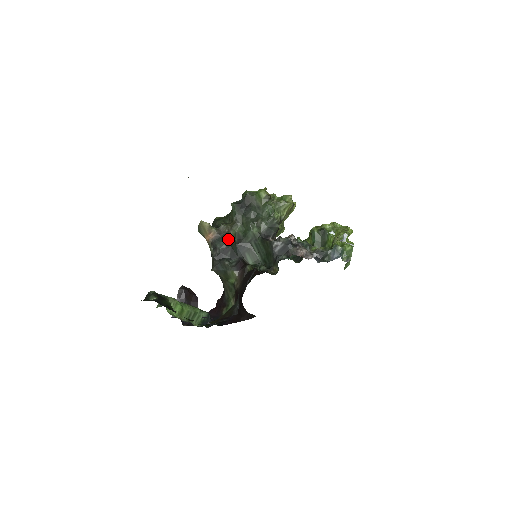
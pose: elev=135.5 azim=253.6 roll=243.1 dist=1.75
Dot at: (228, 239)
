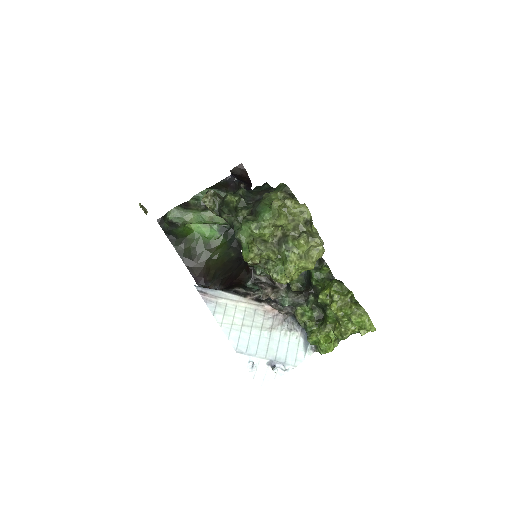
Dot at: occluded
